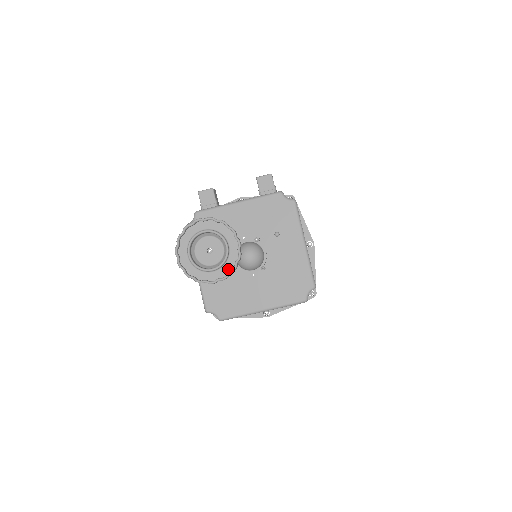
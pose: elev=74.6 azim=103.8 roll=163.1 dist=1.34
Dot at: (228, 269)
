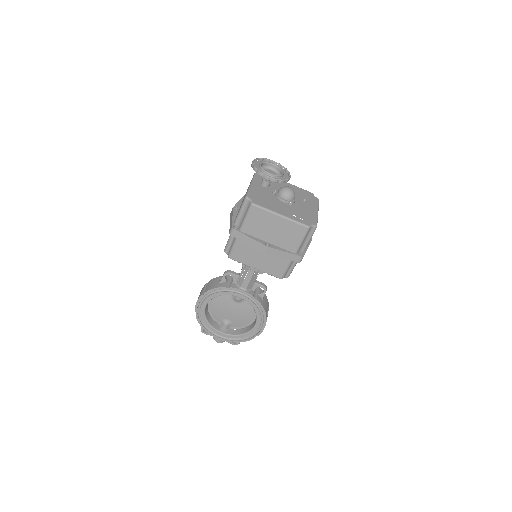
Dot at: (278, 180)
